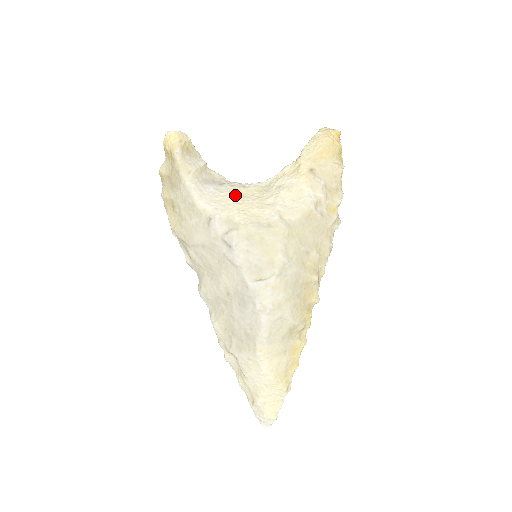
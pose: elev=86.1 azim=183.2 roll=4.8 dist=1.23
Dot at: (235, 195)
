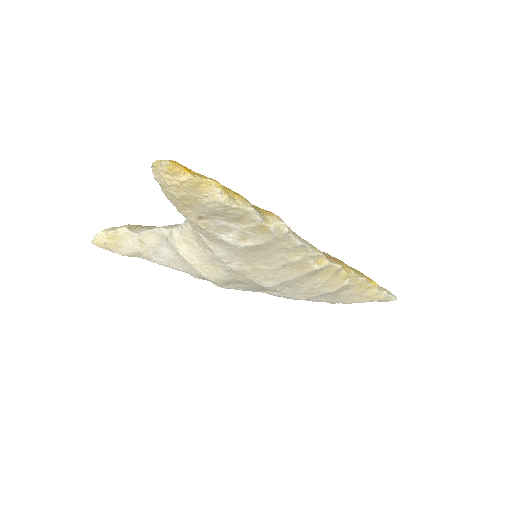
Dot at: (183, 255)
